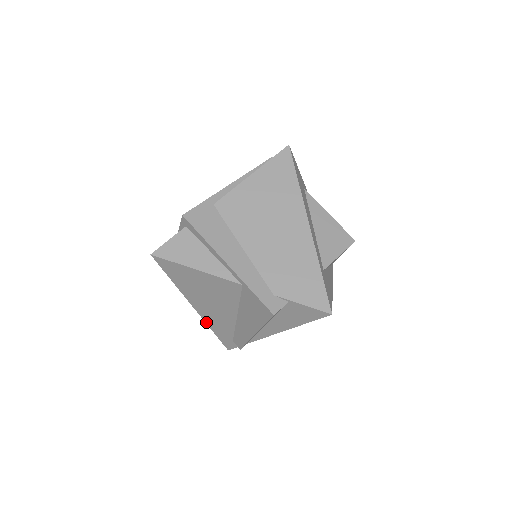
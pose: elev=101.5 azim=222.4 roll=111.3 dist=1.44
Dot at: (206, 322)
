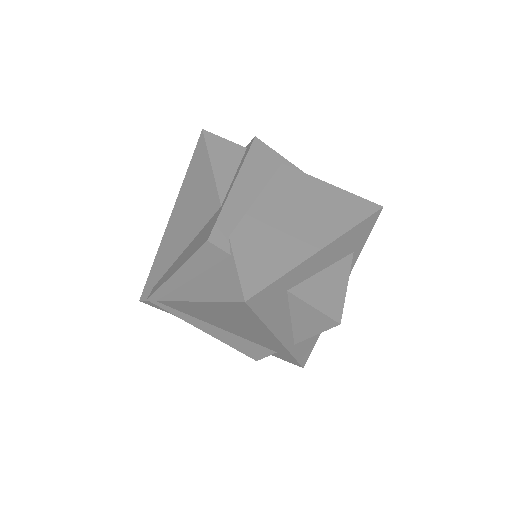
Dot at: (160, 246)
